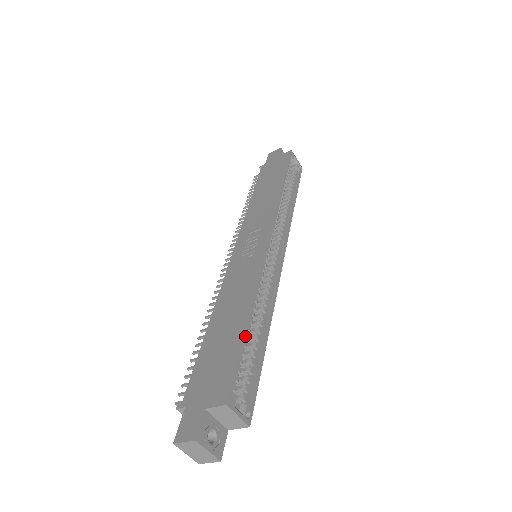
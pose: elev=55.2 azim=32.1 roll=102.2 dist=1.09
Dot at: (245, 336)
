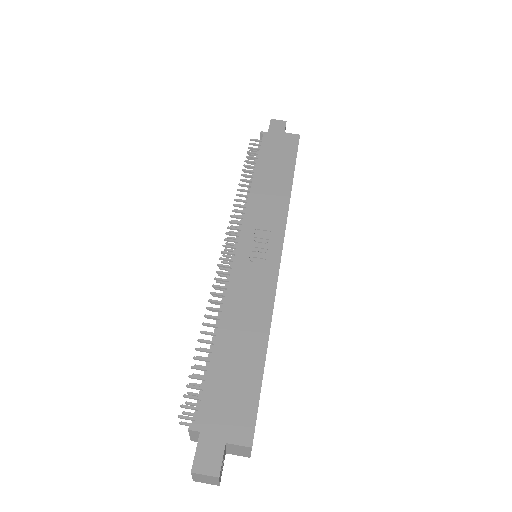
Dot at: occluded
